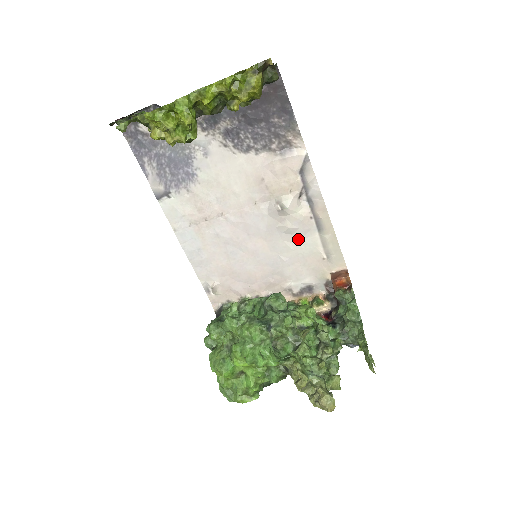
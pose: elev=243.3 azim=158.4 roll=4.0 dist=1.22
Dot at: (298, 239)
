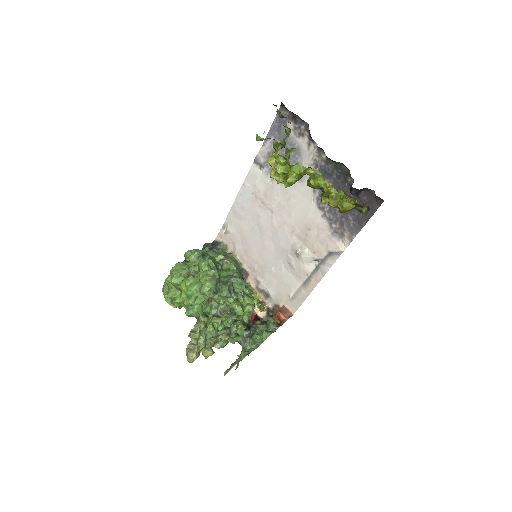
Dot at: (290, 272)
